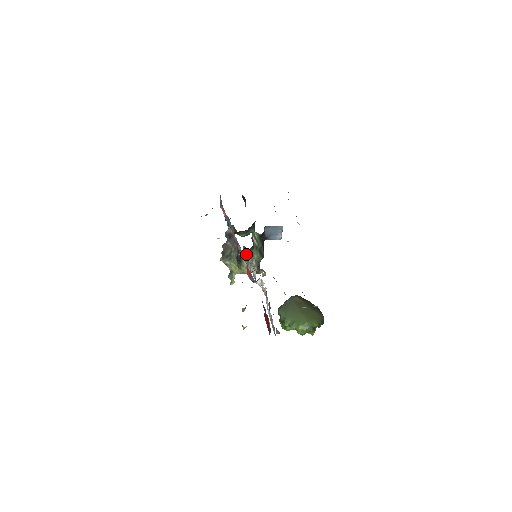
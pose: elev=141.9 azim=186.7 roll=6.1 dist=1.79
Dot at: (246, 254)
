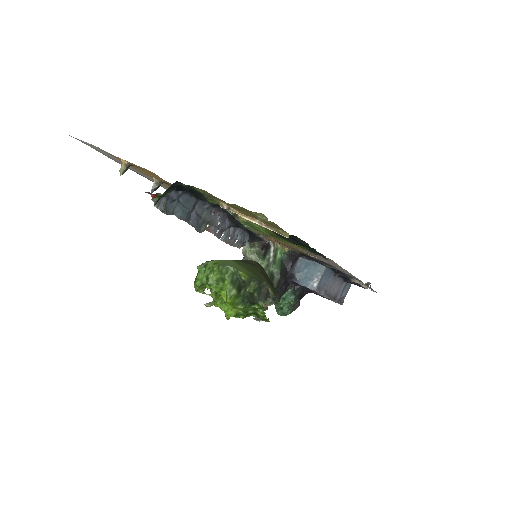
Dot at: (248, 259)
